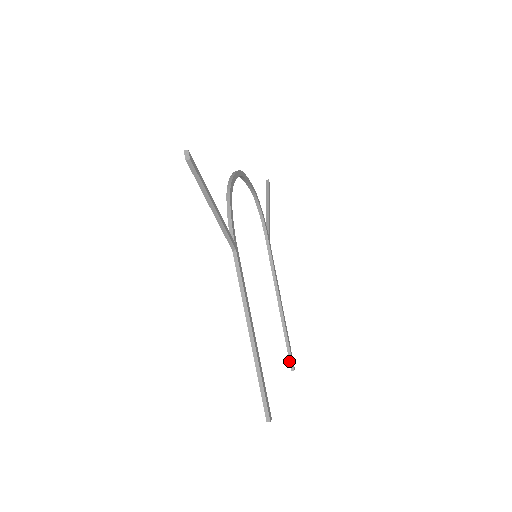
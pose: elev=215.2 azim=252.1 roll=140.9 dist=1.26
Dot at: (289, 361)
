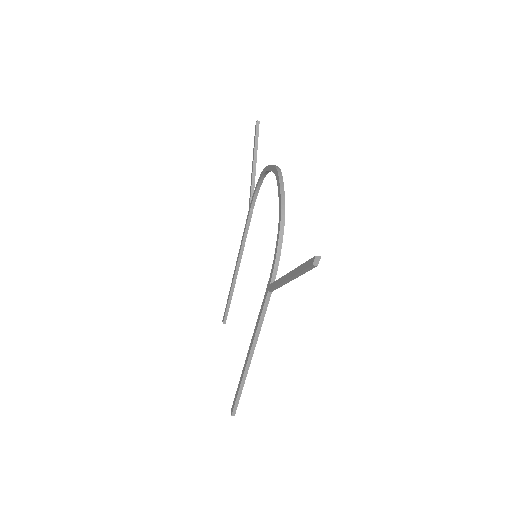
Dot at: (224, 317)
